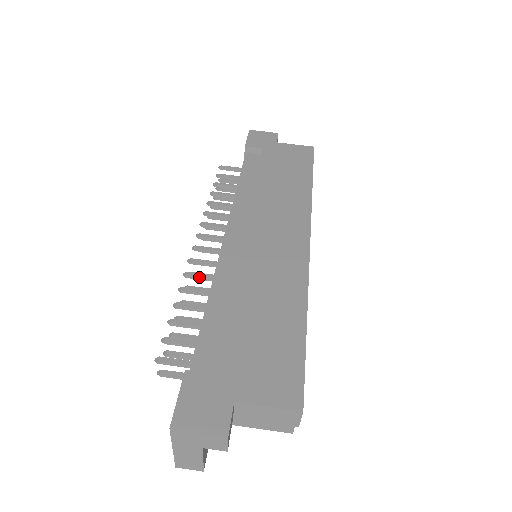
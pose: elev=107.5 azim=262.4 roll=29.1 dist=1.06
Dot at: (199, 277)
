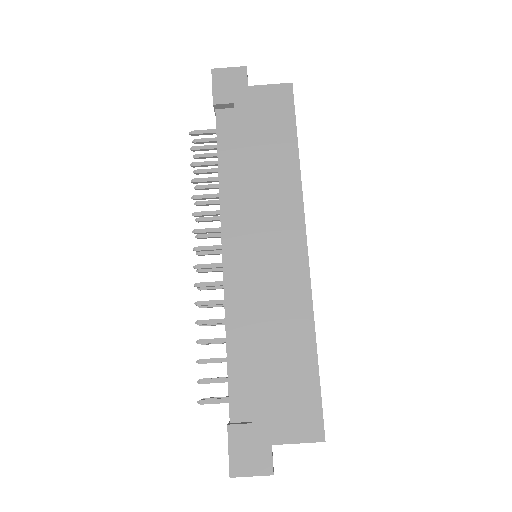
Dot at: occluded
